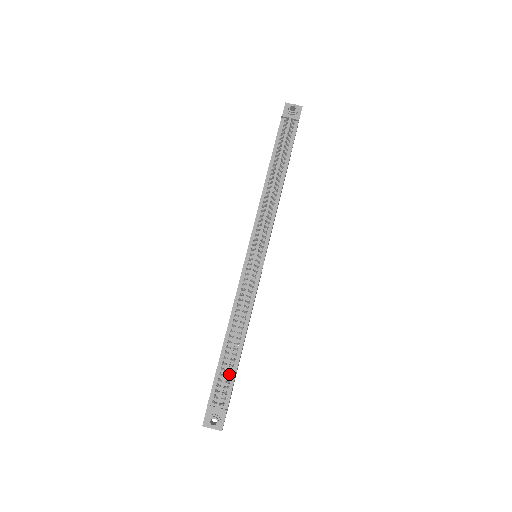
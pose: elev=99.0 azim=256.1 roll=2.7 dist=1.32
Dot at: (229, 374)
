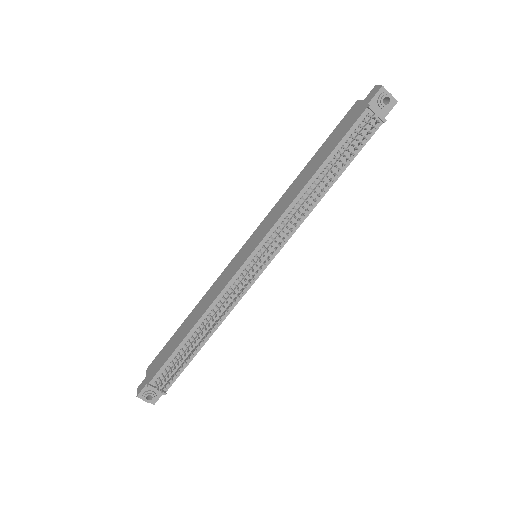
Dot at: (180, 364)
